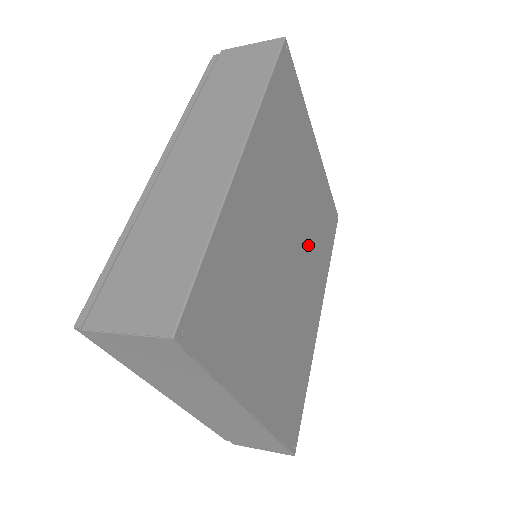
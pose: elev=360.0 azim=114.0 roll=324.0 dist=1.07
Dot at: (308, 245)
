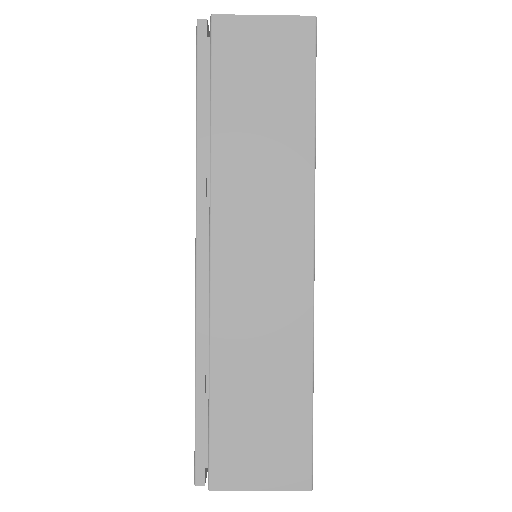
Dot at: occluded
